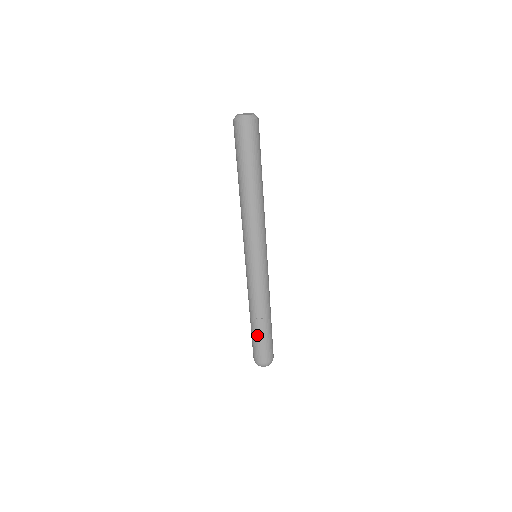
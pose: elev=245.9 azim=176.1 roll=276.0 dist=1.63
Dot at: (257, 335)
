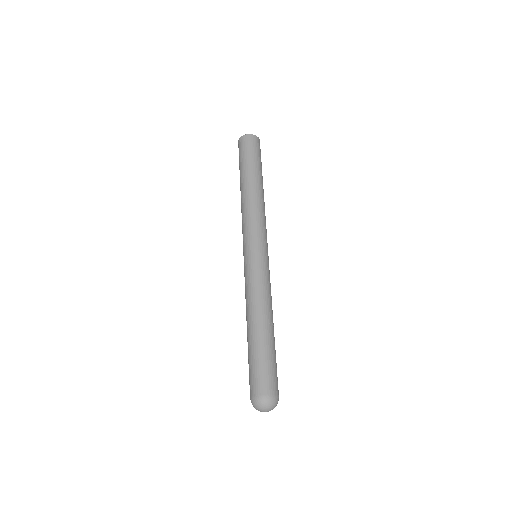
Dot at: (262, 348)
